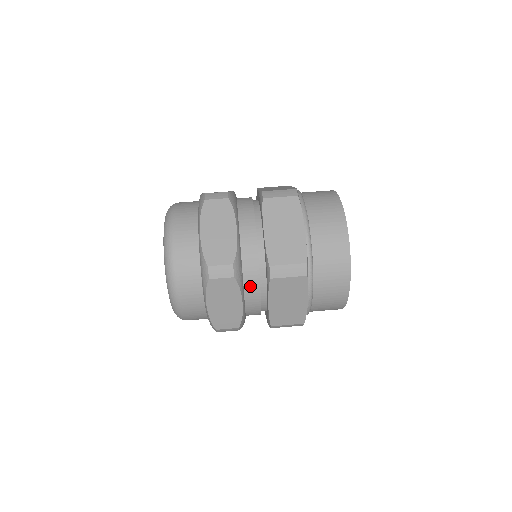
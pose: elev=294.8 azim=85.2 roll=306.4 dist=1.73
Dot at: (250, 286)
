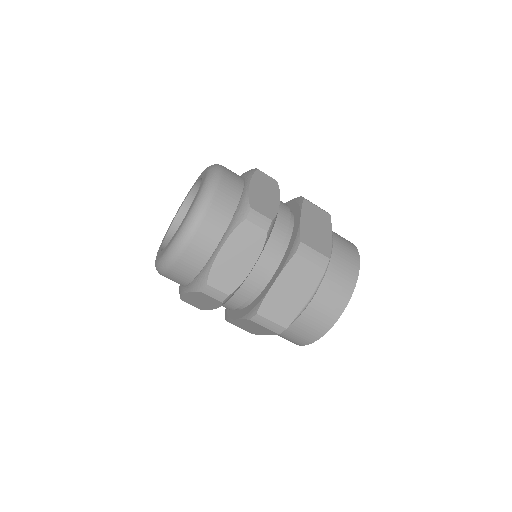
Dot at: (231, 303)
